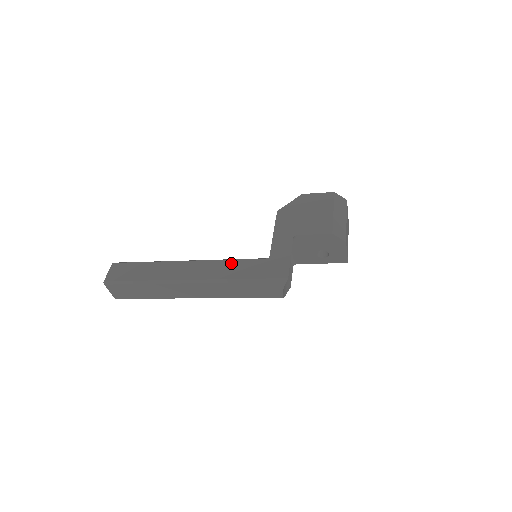
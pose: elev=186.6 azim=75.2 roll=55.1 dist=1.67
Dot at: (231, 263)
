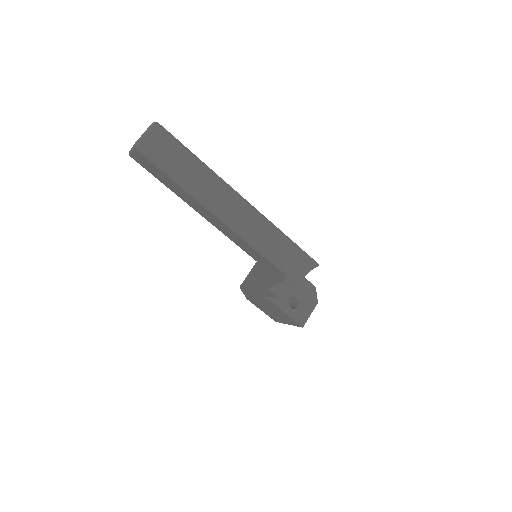
Dot at: occluded
